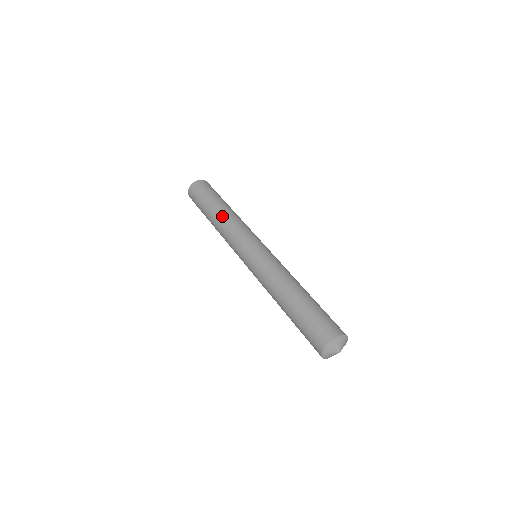
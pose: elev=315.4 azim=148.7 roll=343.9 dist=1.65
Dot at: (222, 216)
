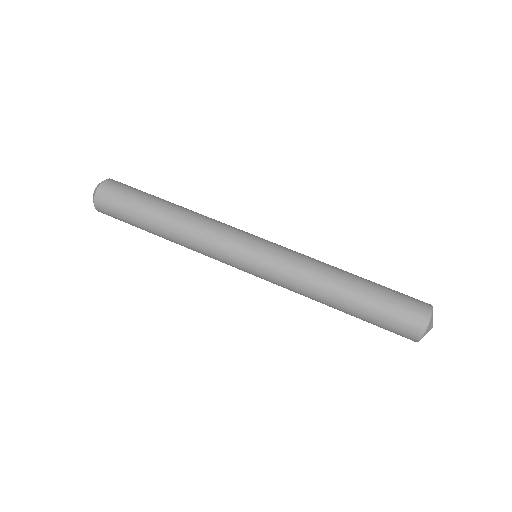
Dot at: (175, 240)
